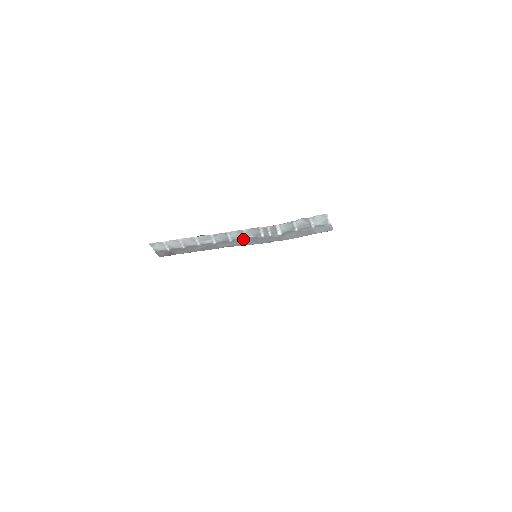
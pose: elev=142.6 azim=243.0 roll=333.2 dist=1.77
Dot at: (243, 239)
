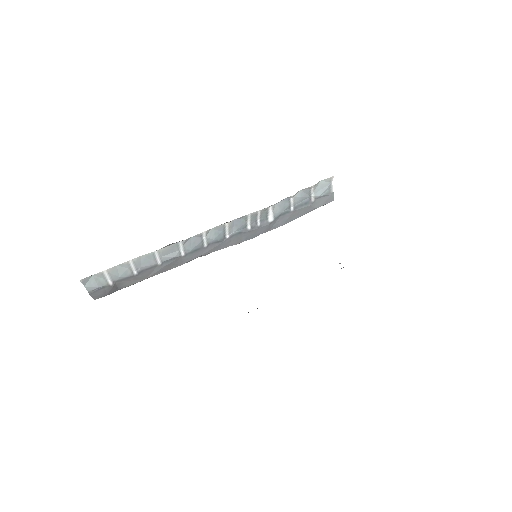
Dot at: (222, 239)
